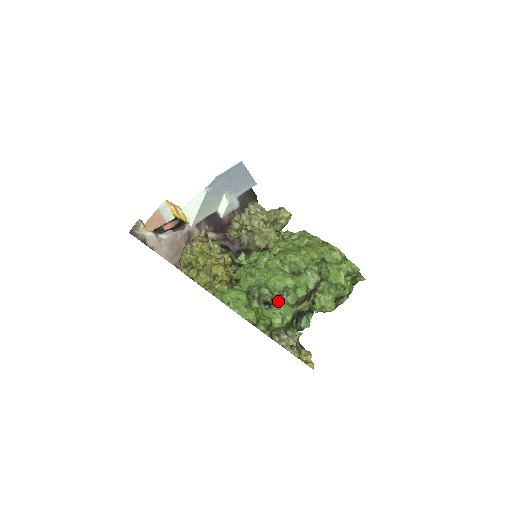
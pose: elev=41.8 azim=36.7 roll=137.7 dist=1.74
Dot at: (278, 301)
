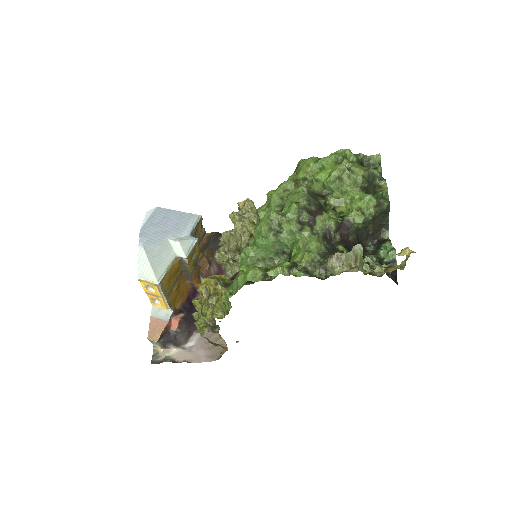
Dot at: (289, 246)
